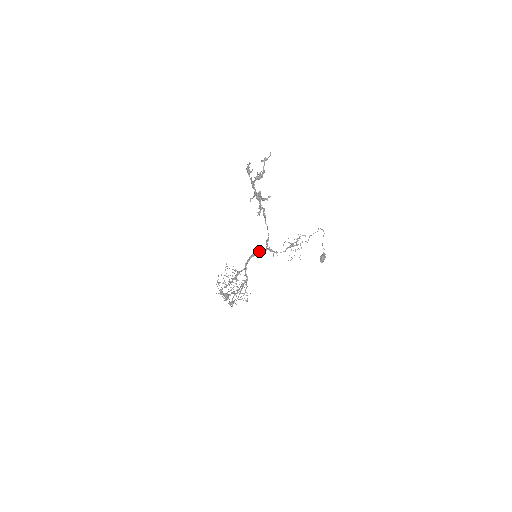
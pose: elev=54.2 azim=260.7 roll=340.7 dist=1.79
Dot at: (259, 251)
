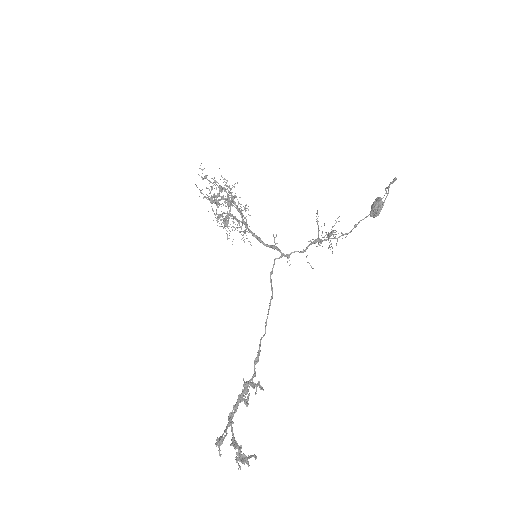
Dot at: (262, 242)
